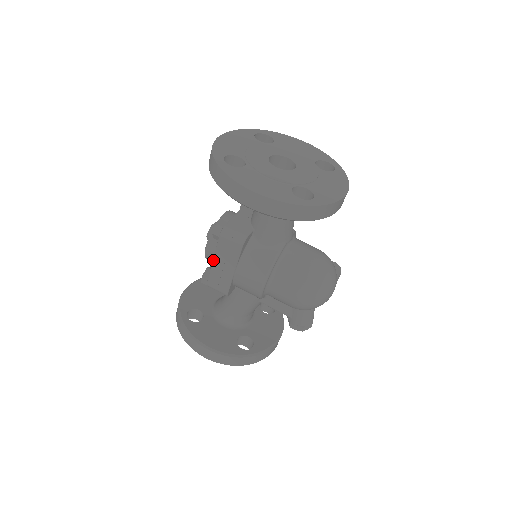
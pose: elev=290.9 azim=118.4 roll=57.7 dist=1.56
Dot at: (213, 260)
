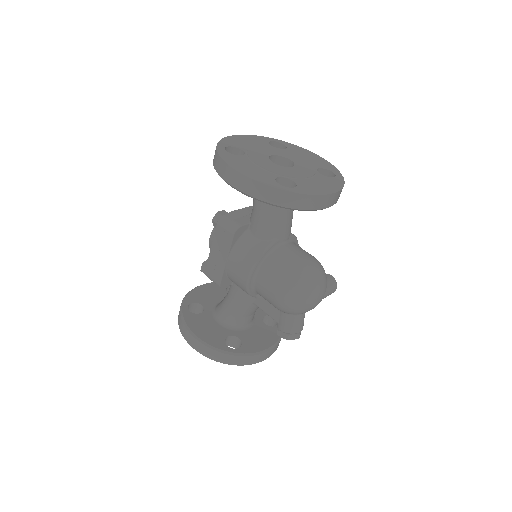
Dot at: (211, 247)
